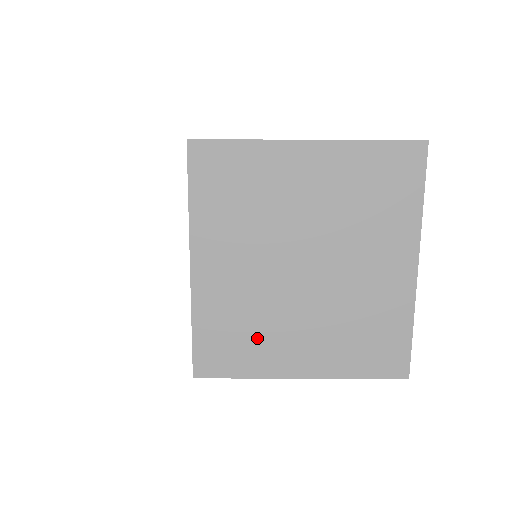
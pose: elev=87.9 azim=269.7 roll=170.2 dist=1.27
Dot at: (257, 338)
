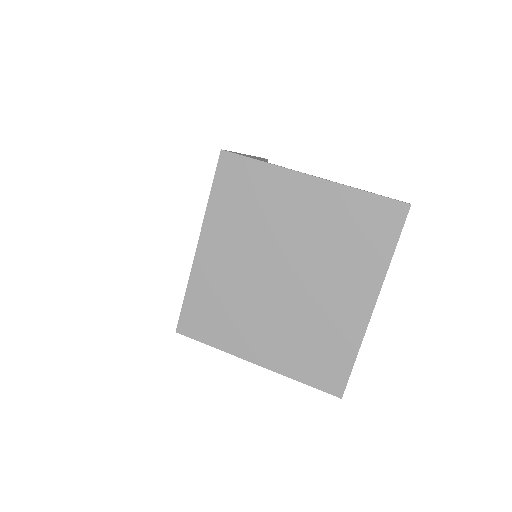
Dot at: (230, 319)
